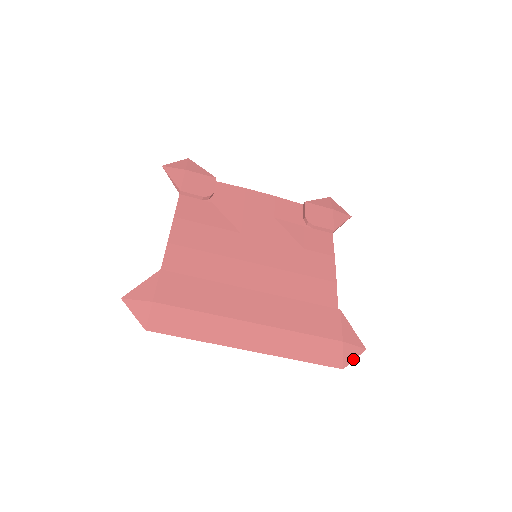
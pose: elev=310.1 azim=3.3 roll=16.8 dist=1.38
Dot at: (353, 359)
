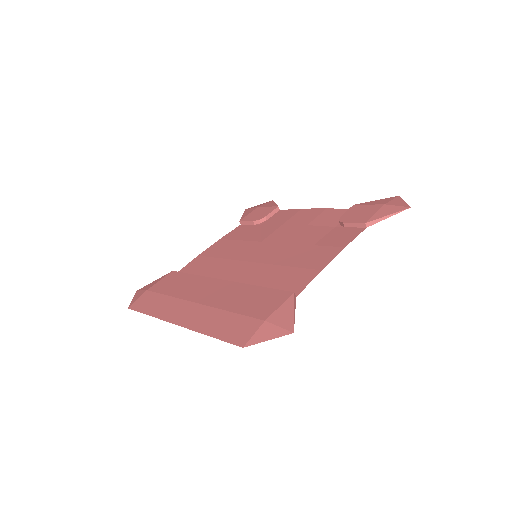
Dot at: (265, 340)
